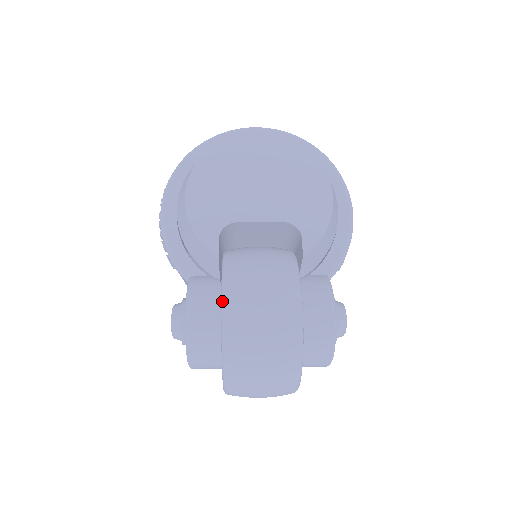
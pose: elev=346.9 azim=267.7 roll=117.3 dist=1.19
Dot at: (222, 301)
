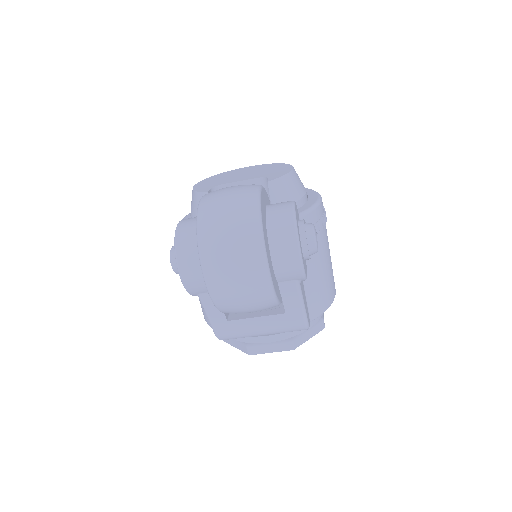
Dot at: occluded
